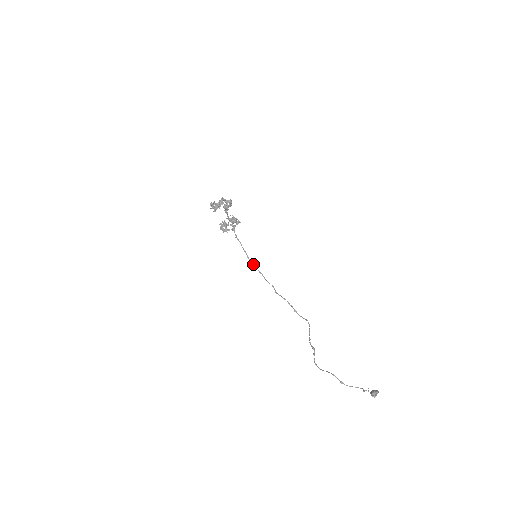
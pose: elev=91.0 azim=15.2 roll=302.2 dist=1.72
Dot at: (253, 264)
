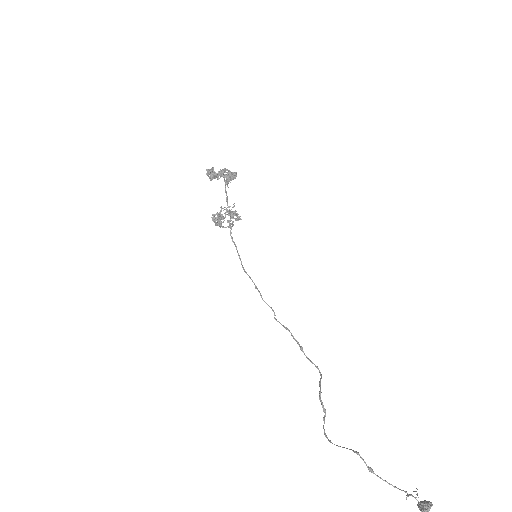
Dot at: (248, 275)
